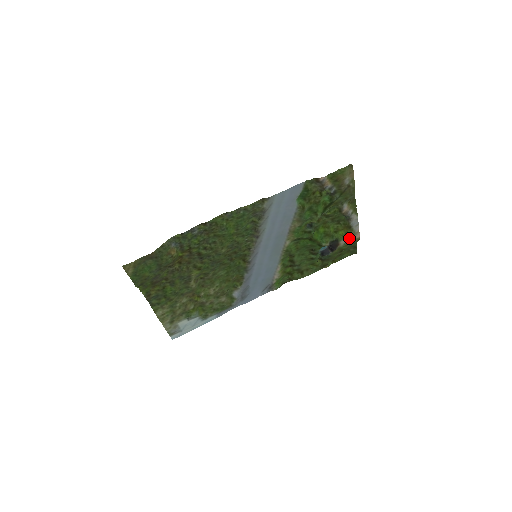
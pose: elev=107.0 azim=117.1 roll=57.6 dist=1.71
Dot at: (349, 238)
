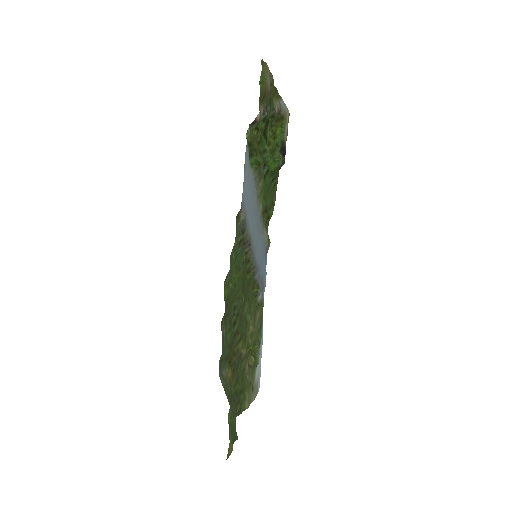
Dot at: (286, 126)
